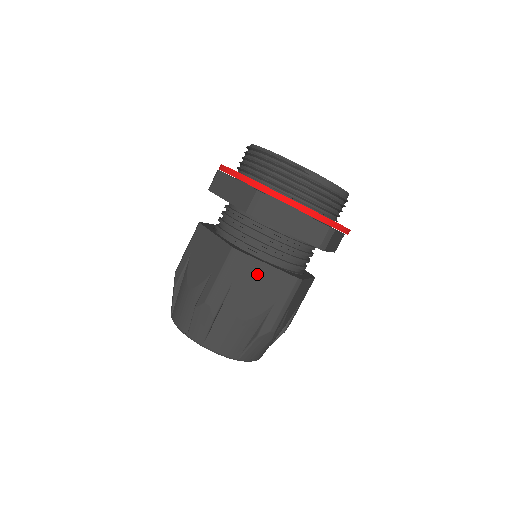
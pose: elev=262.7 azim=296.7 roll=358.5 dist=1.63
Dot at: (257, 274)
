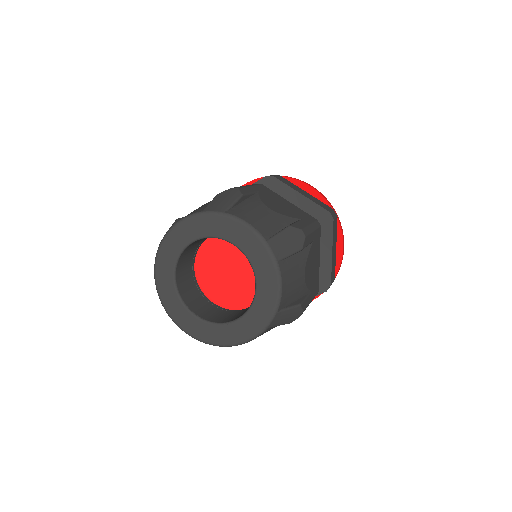
Dot at: (280, 200)
